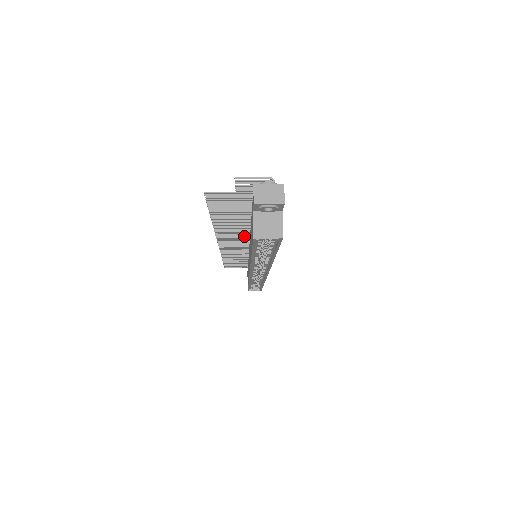
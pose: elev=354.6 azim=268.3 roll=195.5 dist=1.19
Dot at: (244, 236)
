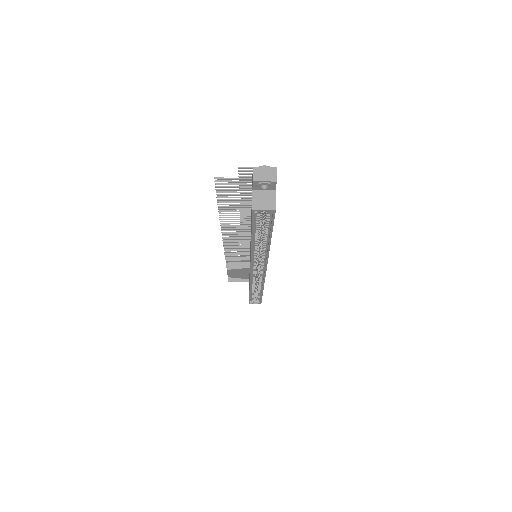
Dot at: (246, 235)
